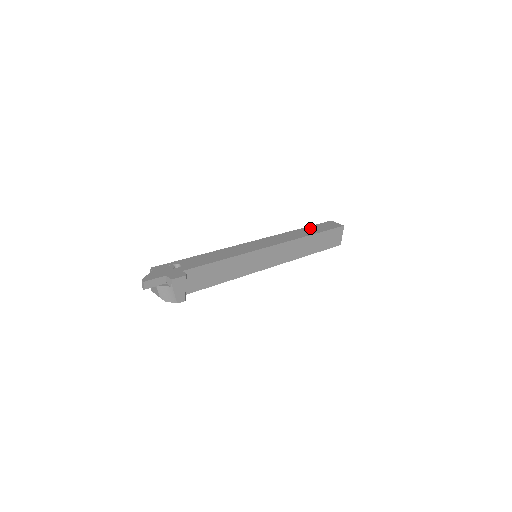
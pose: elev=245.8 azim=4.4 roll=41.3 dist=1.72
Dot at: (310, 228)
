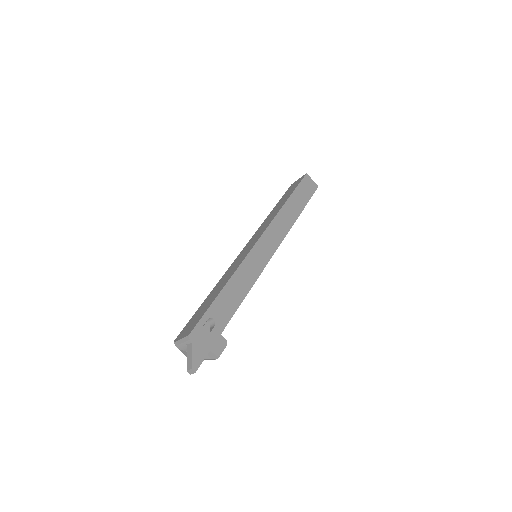
Dot at: (295, 197)
